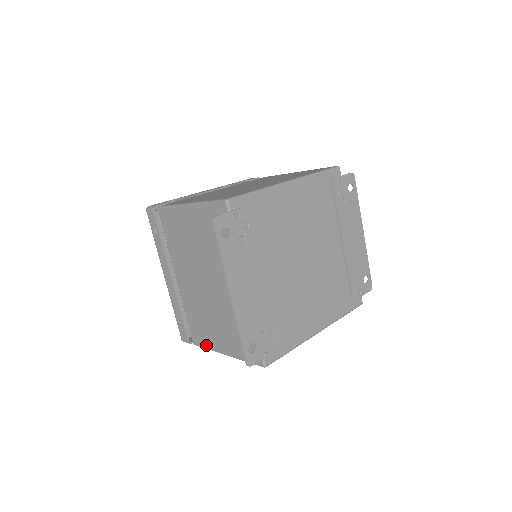
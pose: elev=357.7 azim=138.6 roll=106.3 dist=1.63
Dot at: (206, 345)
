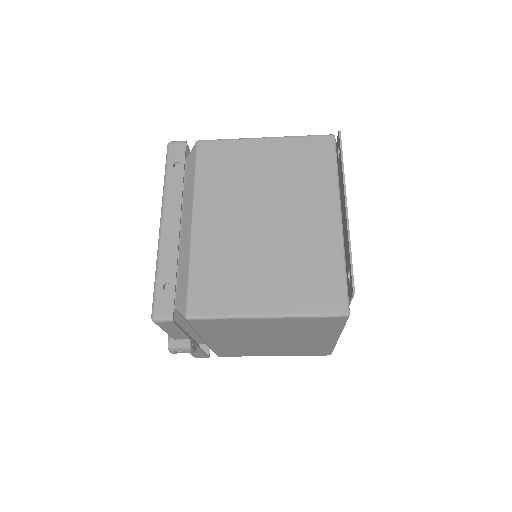
Dot at: (223, 310)
